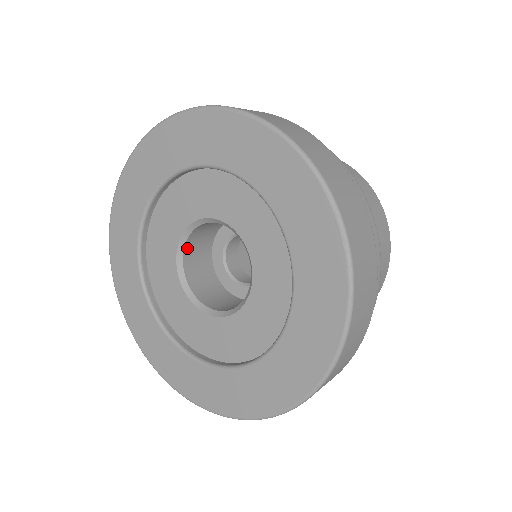
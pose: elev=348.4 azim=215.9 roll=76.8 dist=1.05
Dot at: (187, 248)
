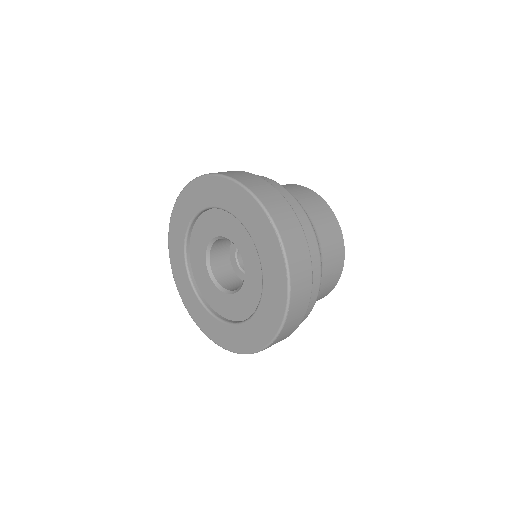
Dot at: (212, 256)
